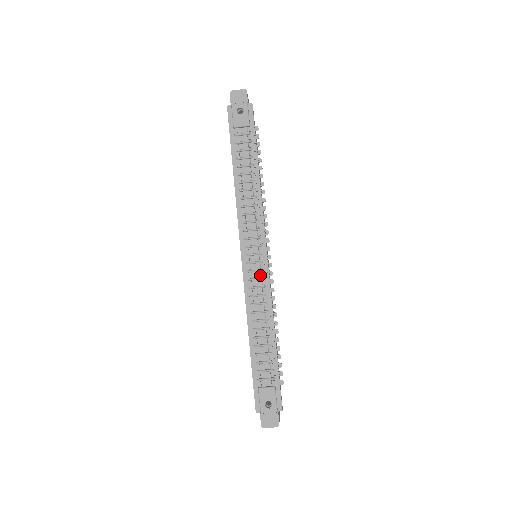
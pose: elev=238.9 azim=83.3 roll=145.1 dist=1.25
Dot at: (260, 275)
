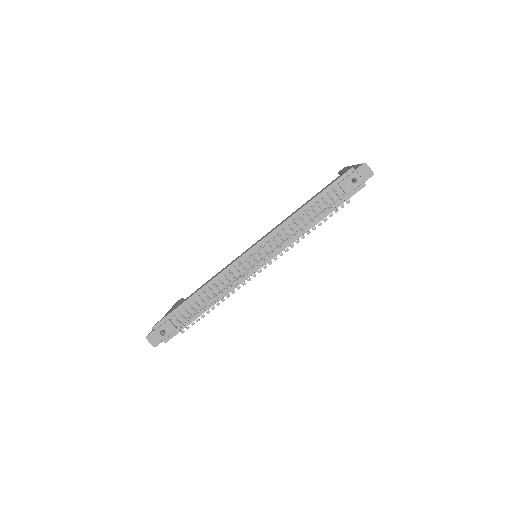
Dot at: (243, 273)
